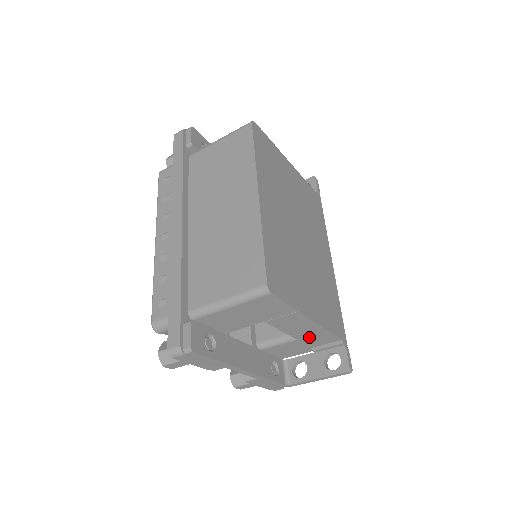
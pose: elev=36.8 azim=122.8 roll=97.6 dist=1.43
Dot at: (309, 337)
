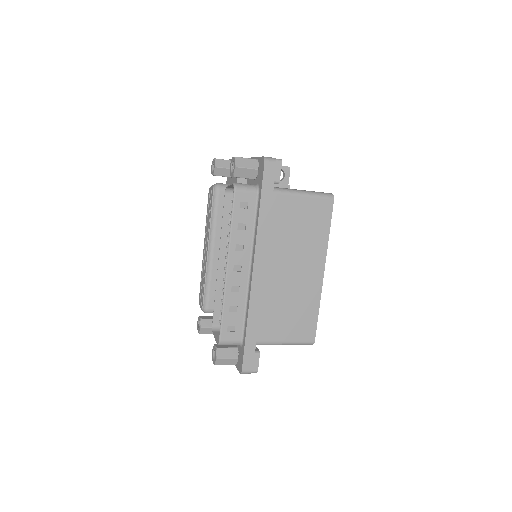
Dot at: occluded
